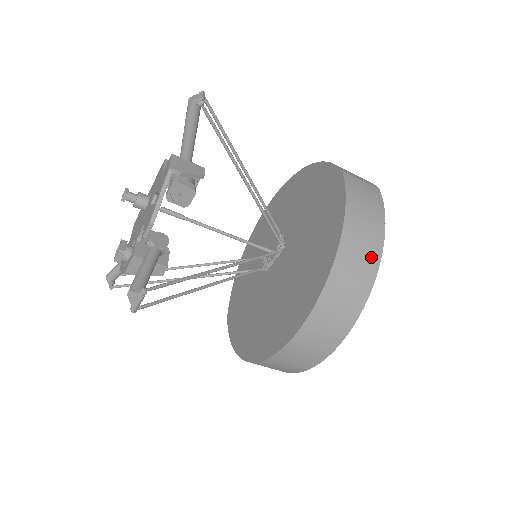
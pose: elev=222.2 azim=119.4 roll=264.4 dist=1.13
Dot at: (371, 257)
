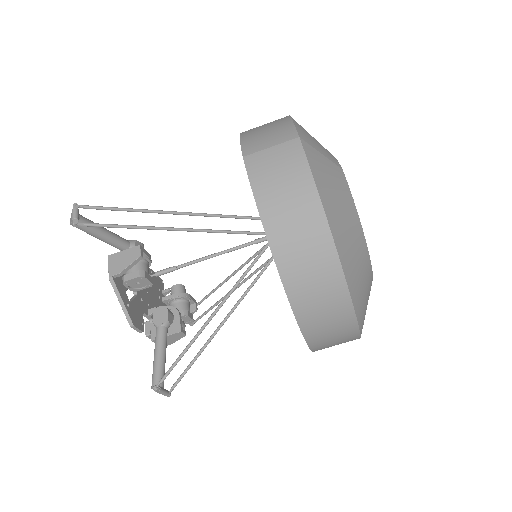
Dot at: (318, 241)
